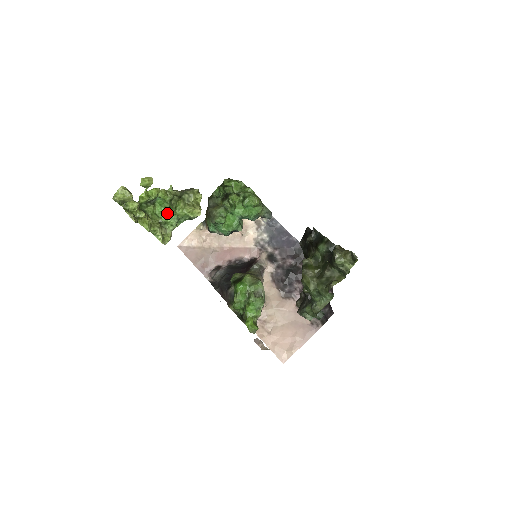
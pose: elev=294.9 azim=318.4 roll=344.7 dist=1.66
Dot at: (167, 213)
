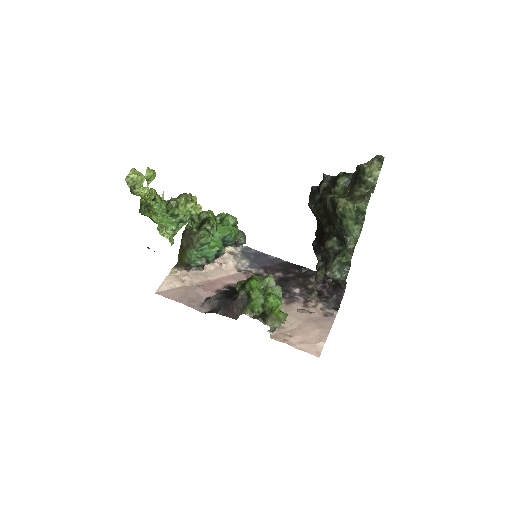
Dot at: (165, 218)
